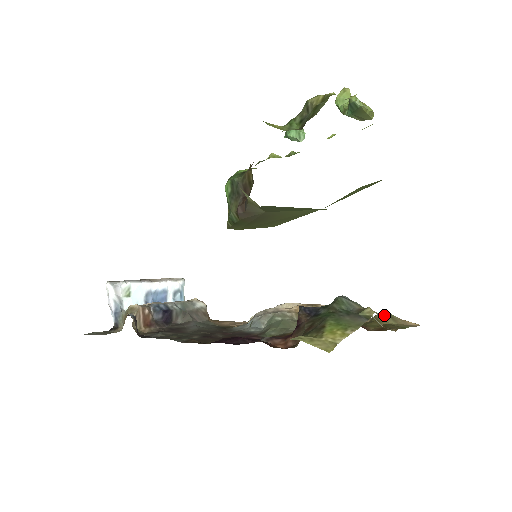
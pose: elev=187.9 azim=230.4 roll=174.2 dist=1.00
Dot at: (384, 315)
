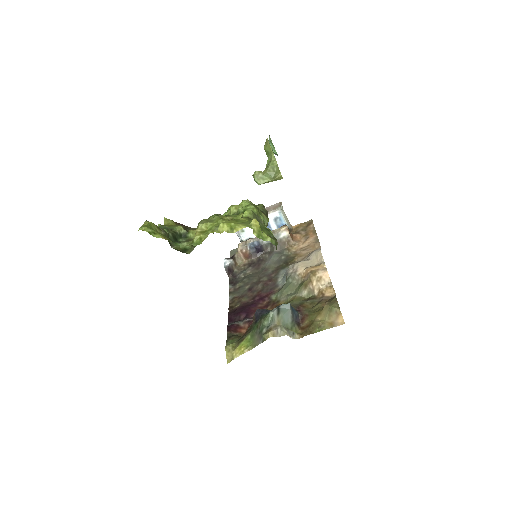
Dot at: (327, 308)
